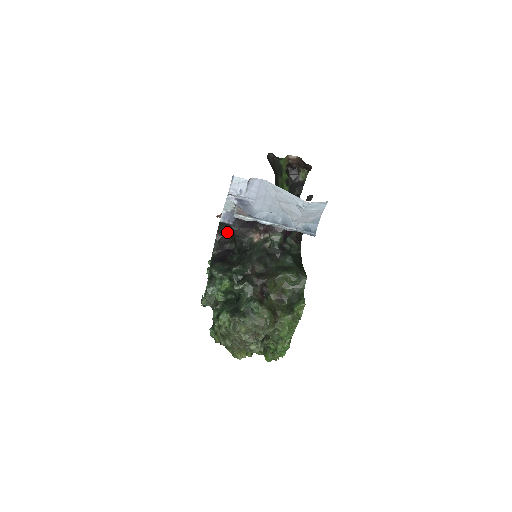
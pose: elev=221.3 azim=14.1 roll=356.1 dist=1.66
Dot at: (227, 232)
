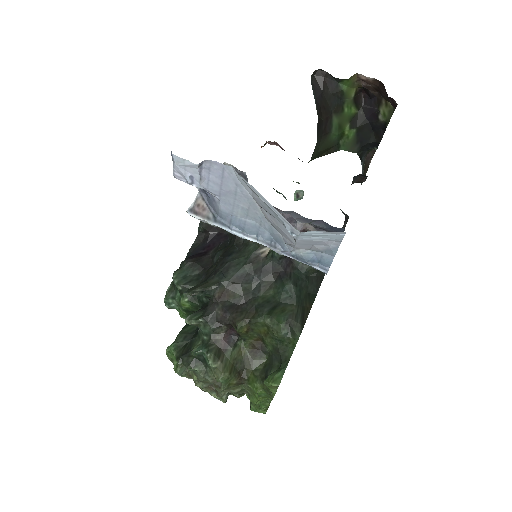
Dot at: occluded
